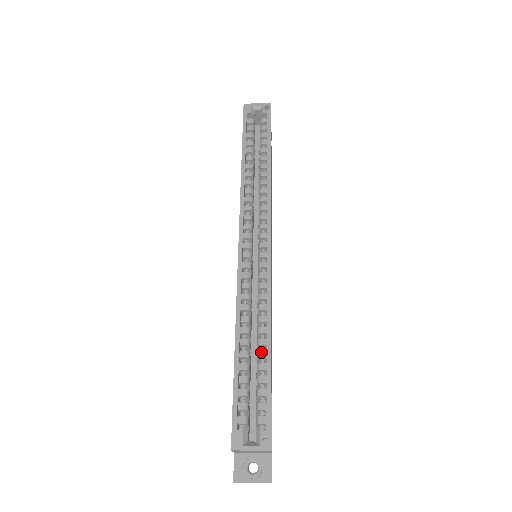
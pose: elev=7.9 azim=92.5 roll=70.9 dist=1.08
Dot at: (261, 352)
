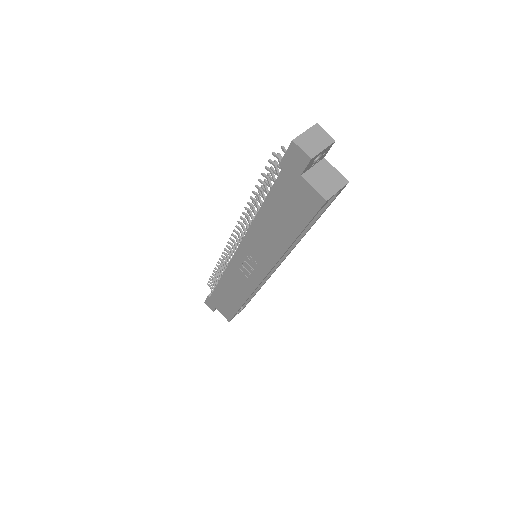
Dot at: occluded
